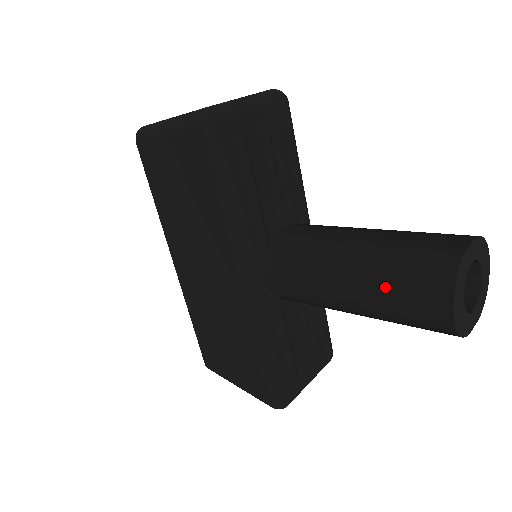
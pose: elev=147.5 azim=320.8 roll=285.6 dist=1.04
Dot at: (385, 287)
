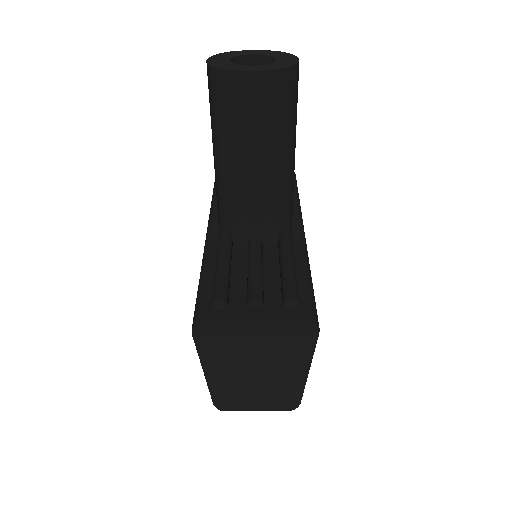
Dot at: occluded
